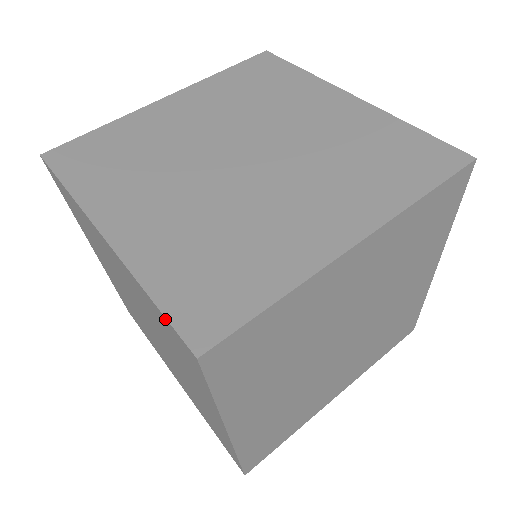
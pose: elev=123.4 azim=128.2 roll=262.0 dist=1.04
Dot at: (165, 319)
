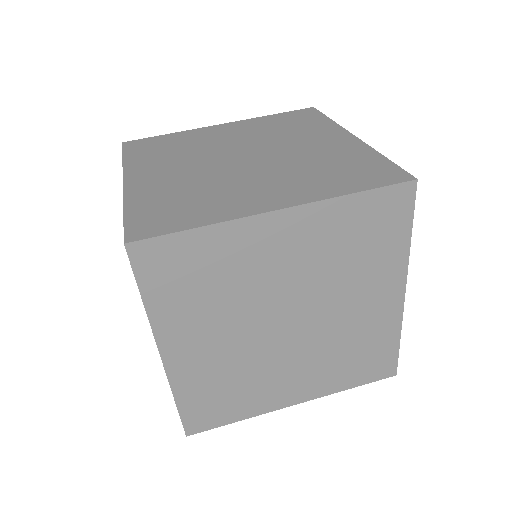
Dot at: occluded
